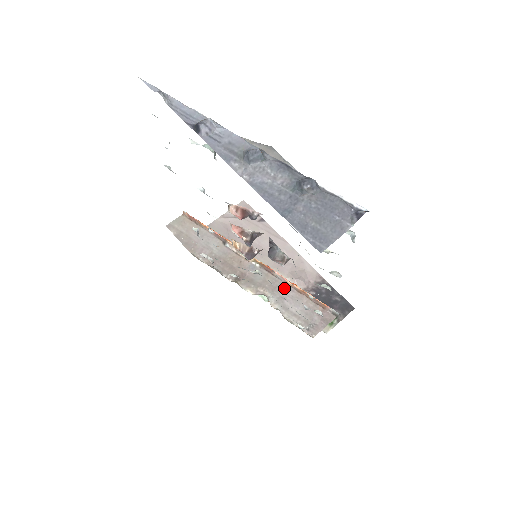
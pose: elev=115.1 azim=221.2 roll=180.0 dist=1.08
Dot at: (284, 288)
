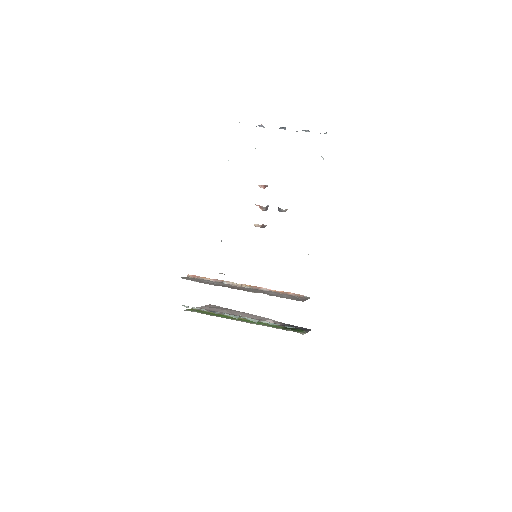
Dot at: (271, 292)
